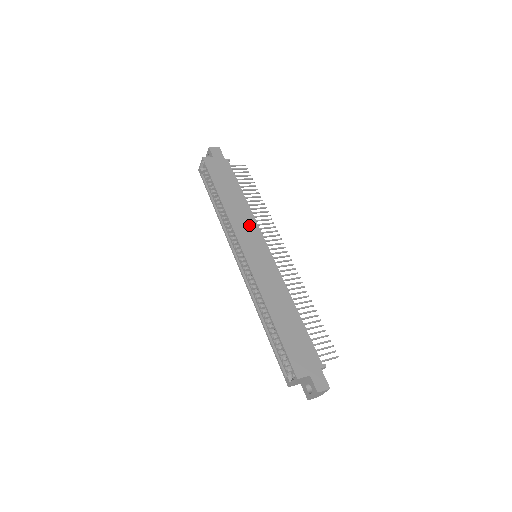
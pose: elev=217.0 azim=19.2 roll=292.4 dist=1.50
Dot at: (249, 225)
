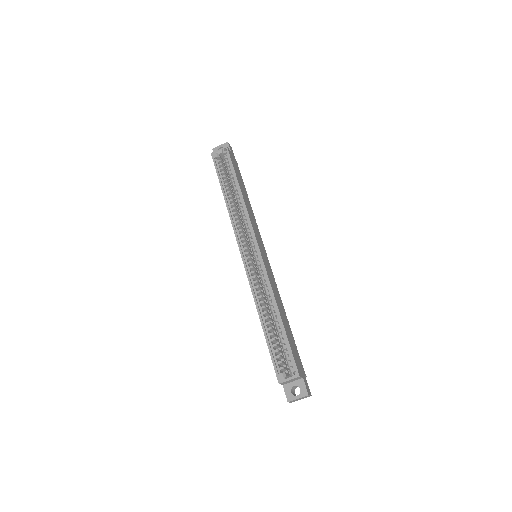
Dot at: (256, 227)
